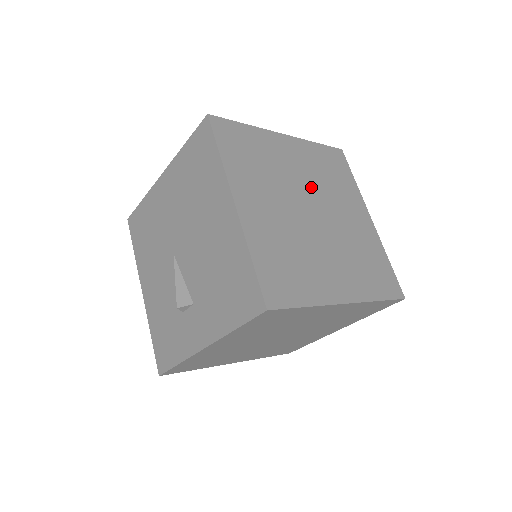
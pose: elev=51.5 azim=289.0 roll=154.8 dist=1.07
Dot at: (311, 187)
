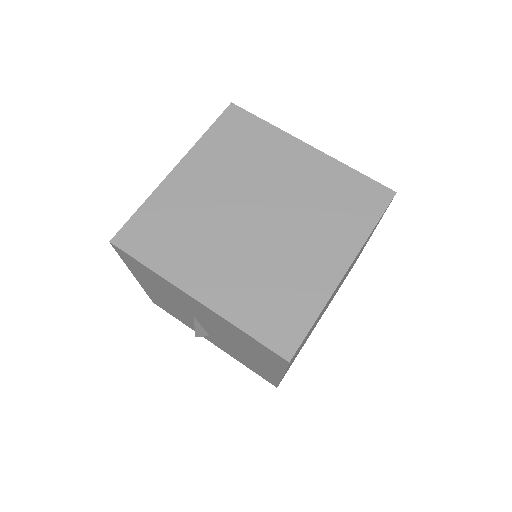
Dot at: occluded
